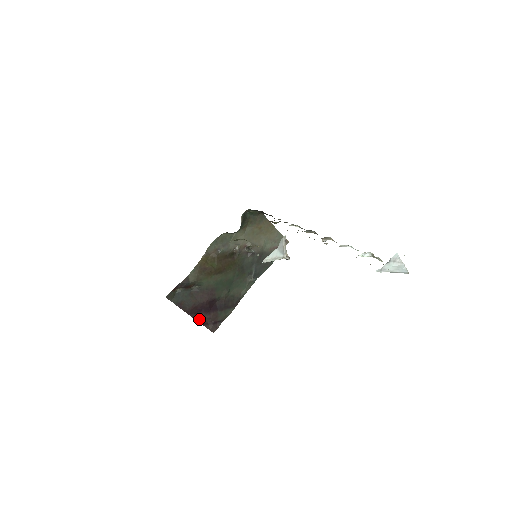
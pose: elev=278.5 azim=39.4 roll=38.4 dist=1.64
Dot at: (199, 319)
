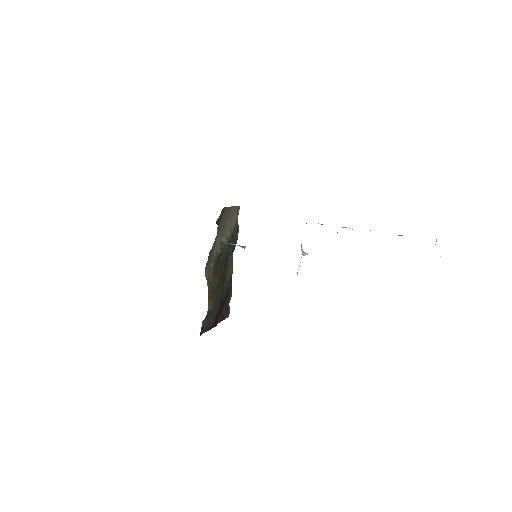
Dot at: (219, 321)
